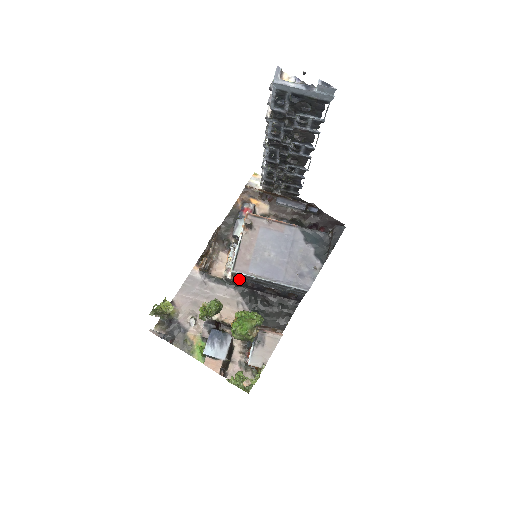
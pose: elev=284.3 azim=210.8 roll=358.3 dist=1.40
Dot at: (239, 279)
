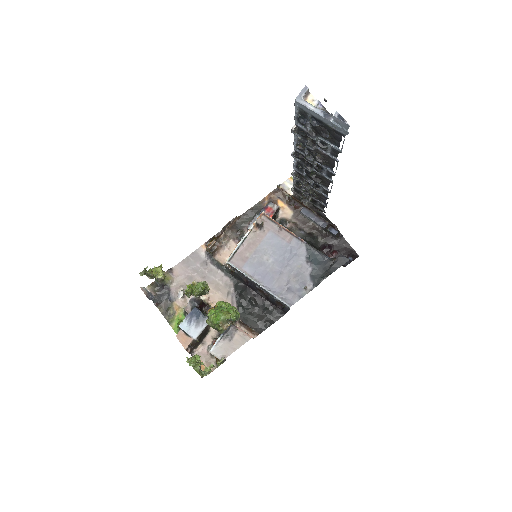
Dot at: (236, 271)
